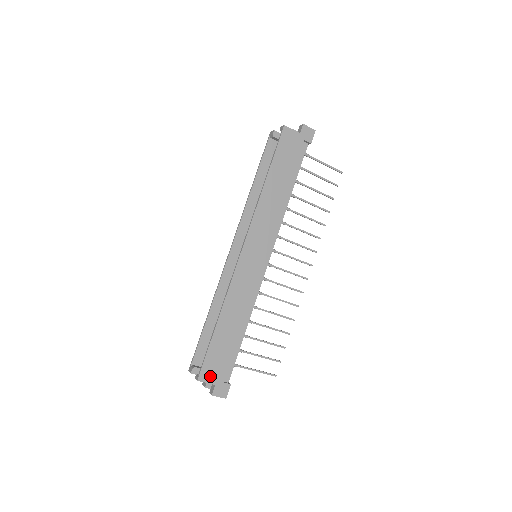
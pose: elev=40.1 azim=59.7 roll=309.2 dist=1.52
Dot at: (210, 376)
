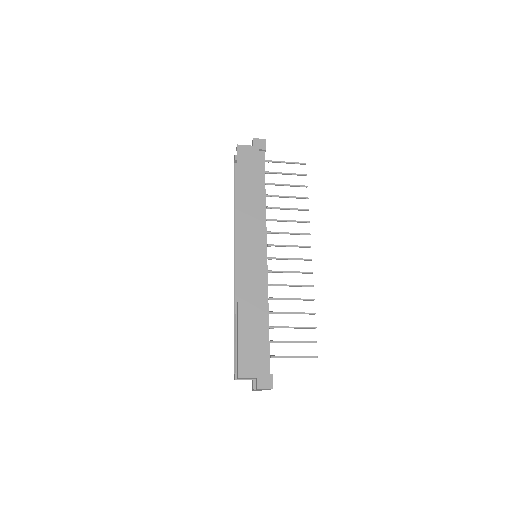
Dot at: (249, 371)
